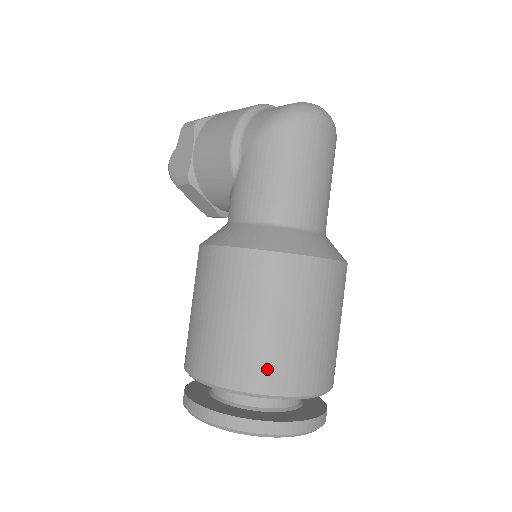
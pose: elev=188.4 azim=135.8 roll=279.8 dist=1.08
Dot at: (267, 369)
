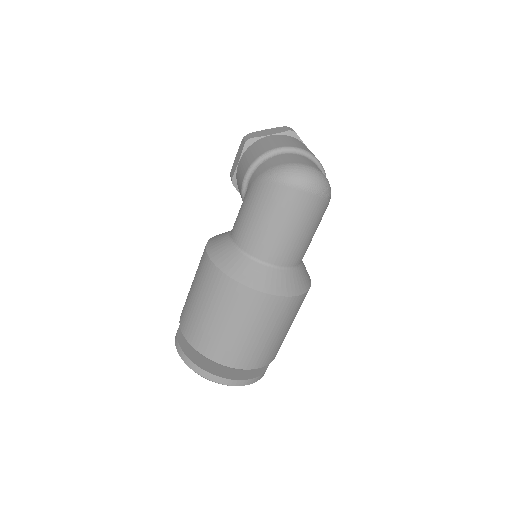
Dot at: (203, 339)
